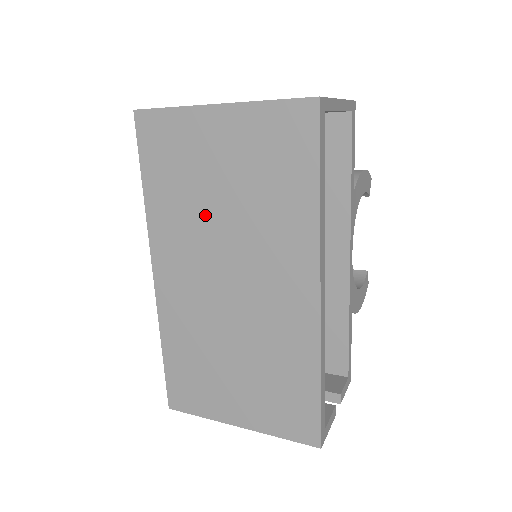
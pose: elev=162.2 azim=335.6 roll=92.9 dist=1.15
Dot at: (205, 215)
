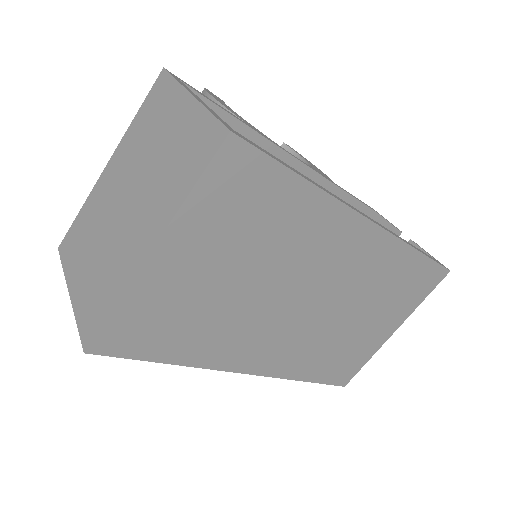
Dot at: (241, 306)
